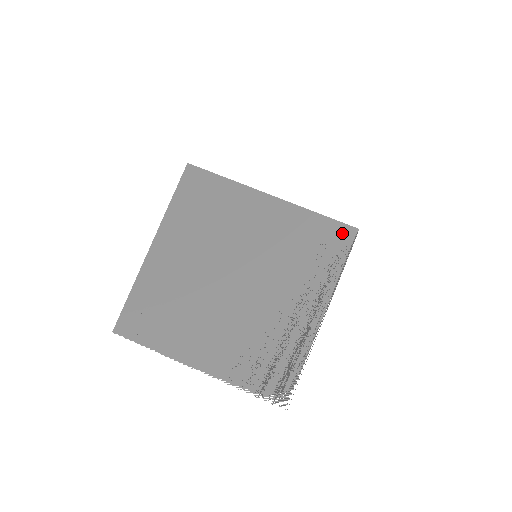
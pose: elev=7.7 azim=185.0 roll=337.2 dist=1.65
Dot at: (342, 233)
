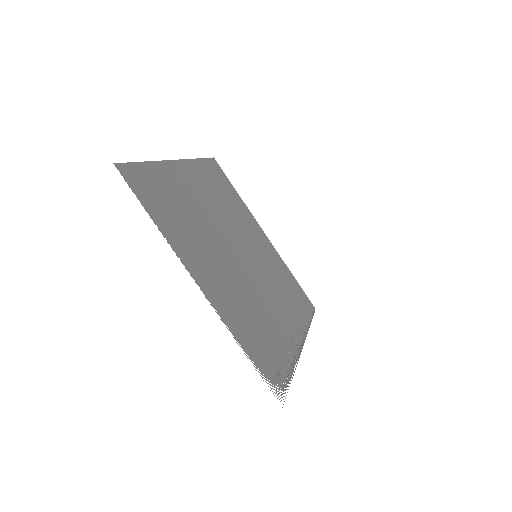
Dot at: (307, 301)
